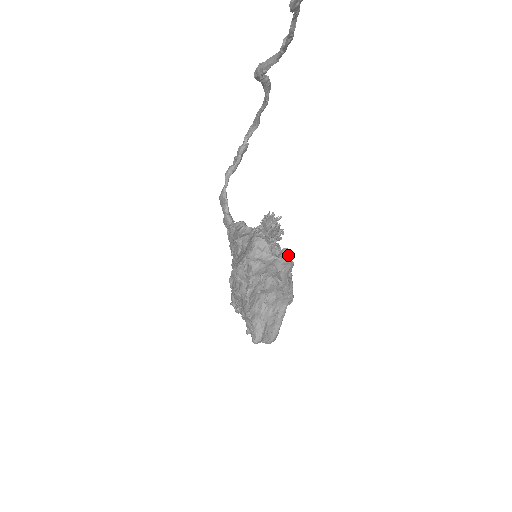
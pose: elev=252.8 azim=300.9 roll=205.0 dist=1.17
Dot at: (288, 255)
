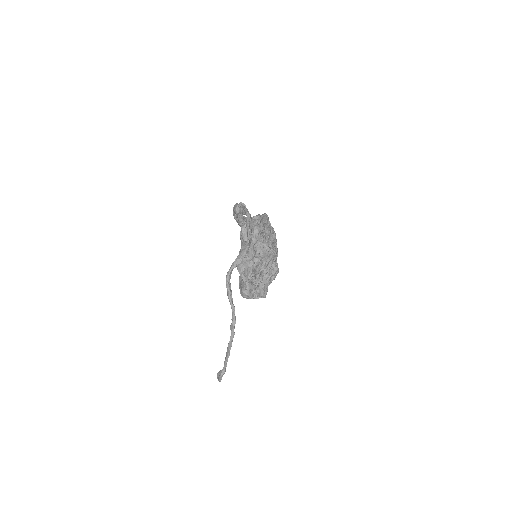
Dot at: occluded
